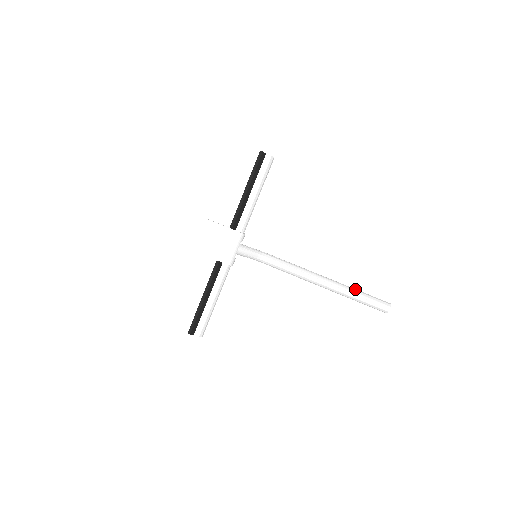
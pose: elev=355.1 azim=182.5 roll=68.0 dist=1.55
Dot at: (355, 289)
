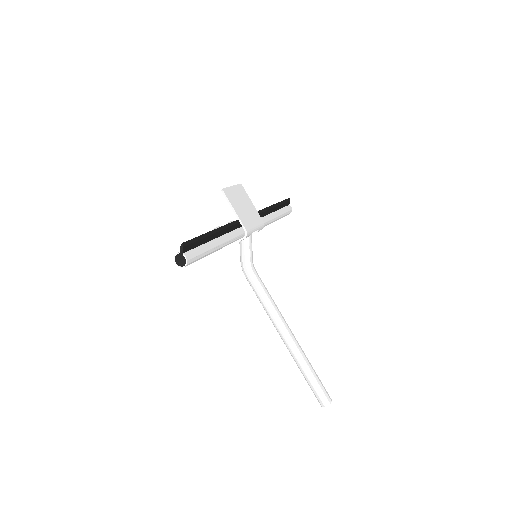
Dot at: occluded
